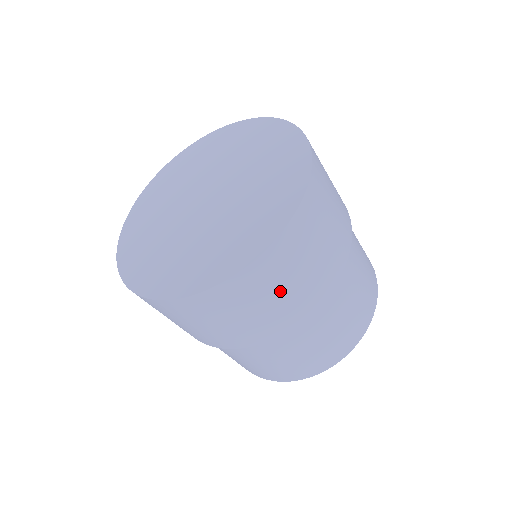
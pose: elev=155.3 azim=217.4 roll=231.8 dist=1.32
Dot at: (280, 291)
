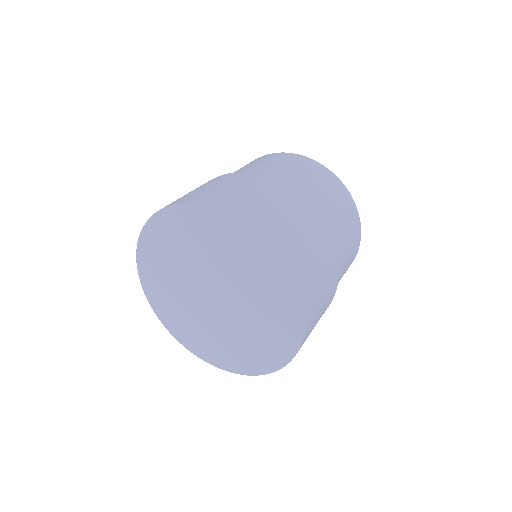
Dot at: occluded
